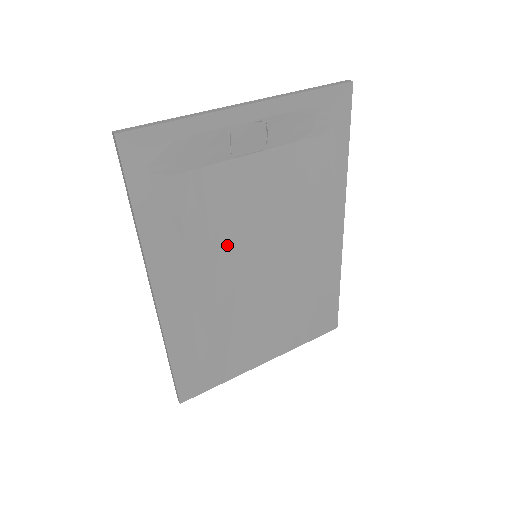
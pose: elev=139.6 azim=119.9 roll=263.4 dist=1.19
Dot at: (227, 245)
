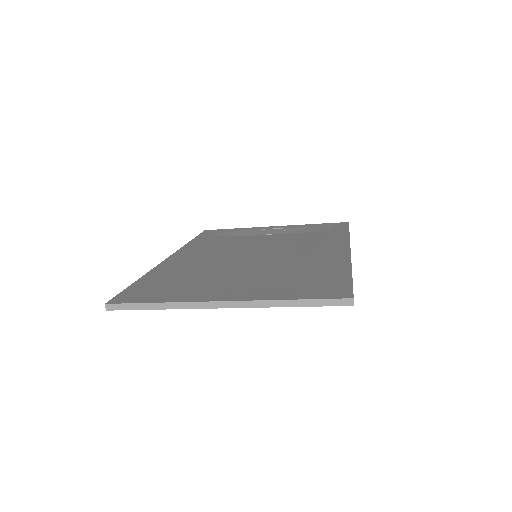
Dot at: (236, 250)
